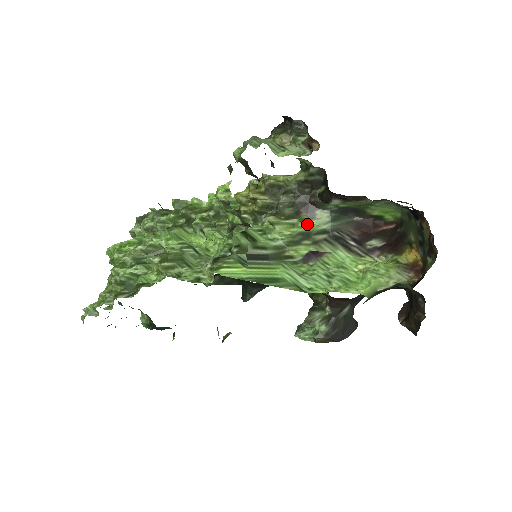
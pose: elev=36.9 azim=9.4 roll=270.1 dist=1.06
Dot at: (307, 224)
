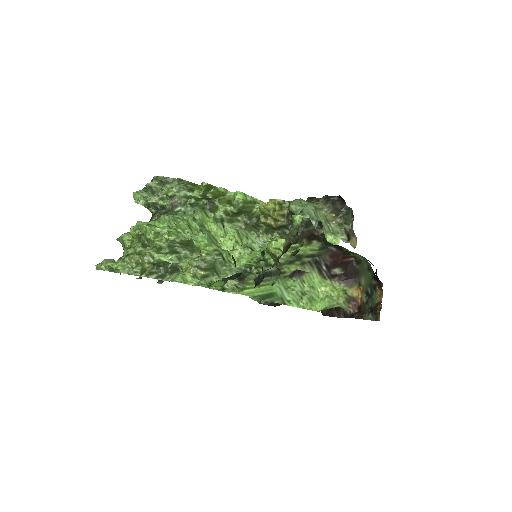
Dot at: (303, 249)
